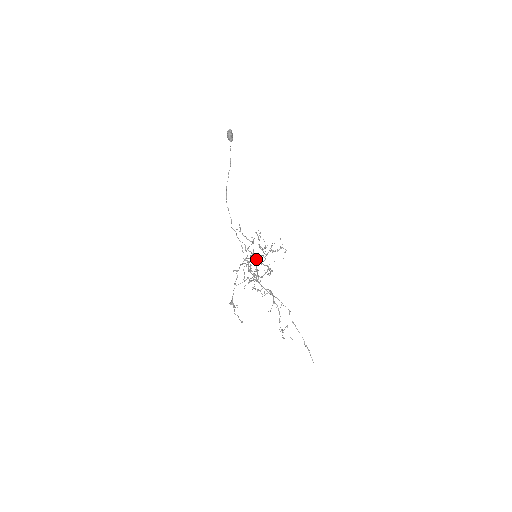
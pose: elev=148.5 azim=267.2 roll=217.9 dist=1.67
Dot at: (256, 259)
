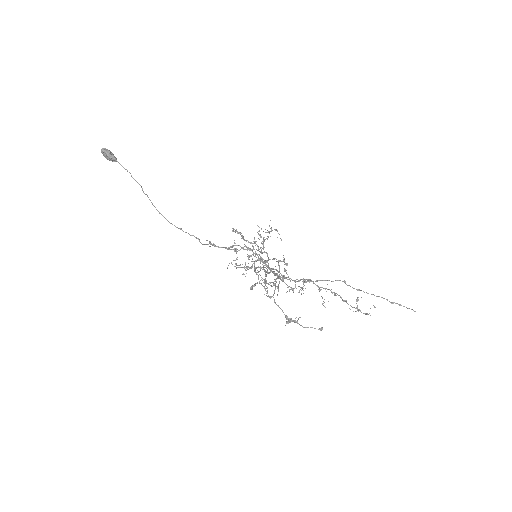
Dot at: occluded
